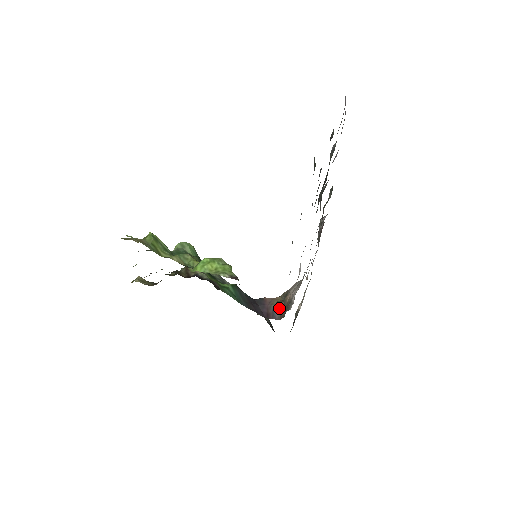
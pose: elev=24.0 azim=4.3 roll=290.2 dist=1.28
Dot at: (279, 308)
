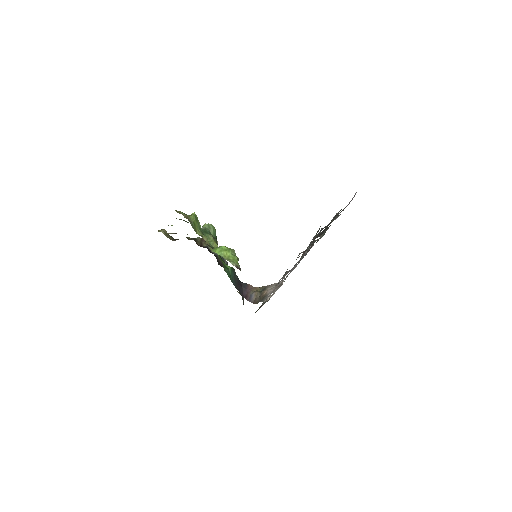
Dot at: (256, 296)
